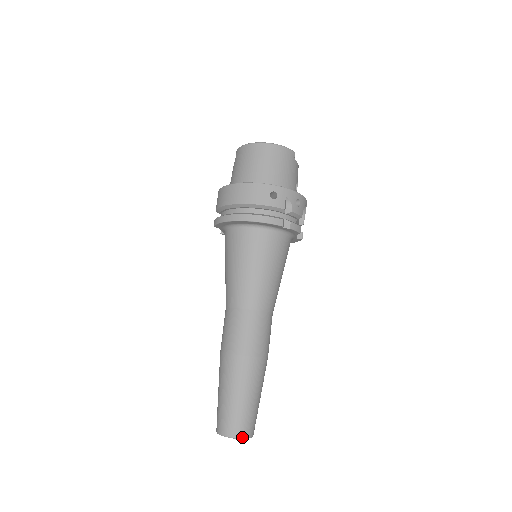
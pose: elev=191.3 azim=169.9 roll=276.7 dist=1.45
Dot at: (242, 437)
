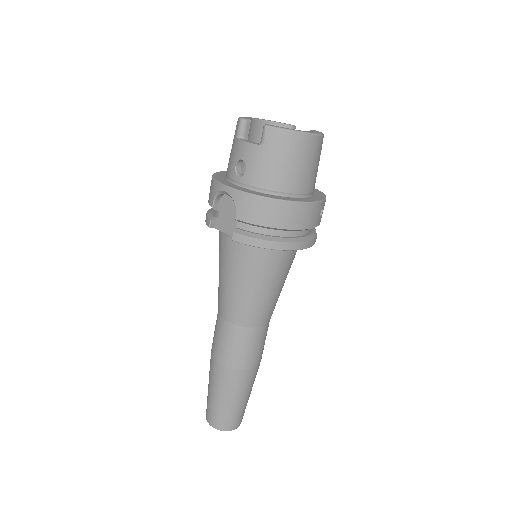
Dot at: occluded
